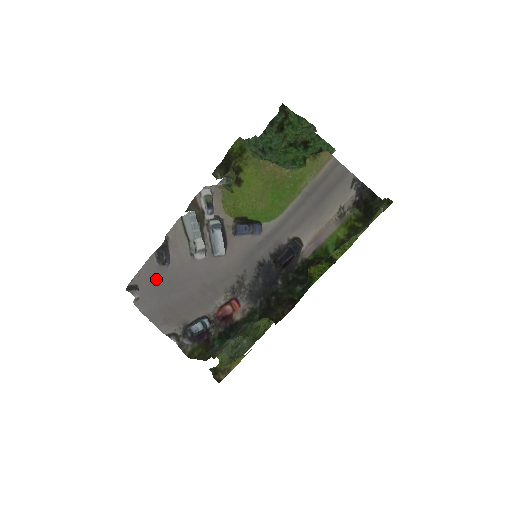
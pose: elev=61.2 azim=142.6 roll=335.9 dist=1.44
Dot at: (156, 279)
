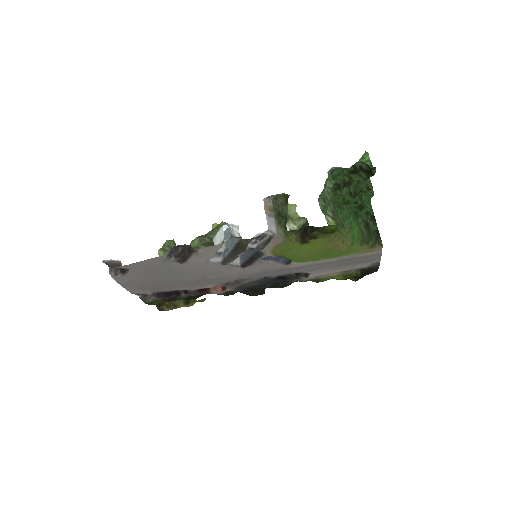
Dot at: (155, 268)
